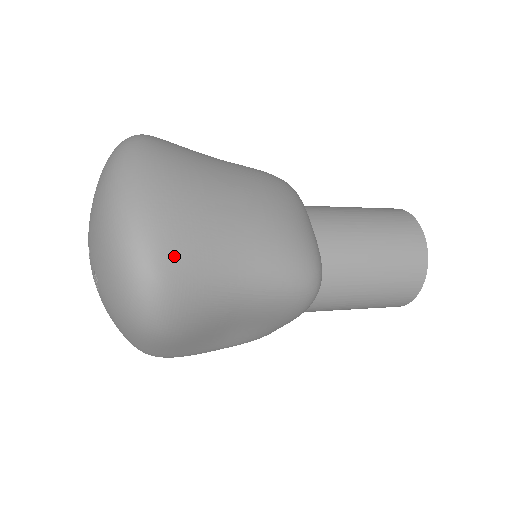
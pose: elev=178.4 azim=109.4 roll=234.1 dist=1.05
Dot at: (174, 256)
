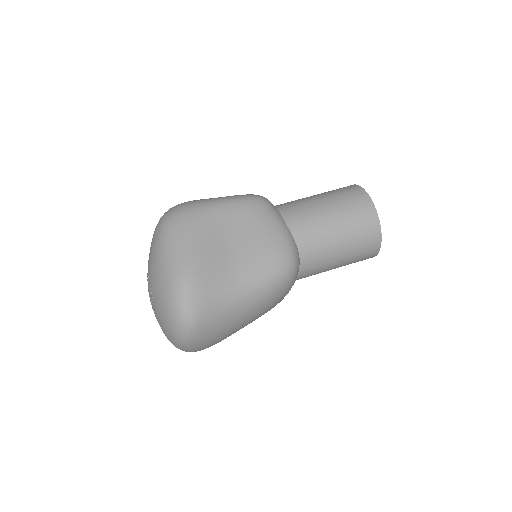
Dot at: occluded
